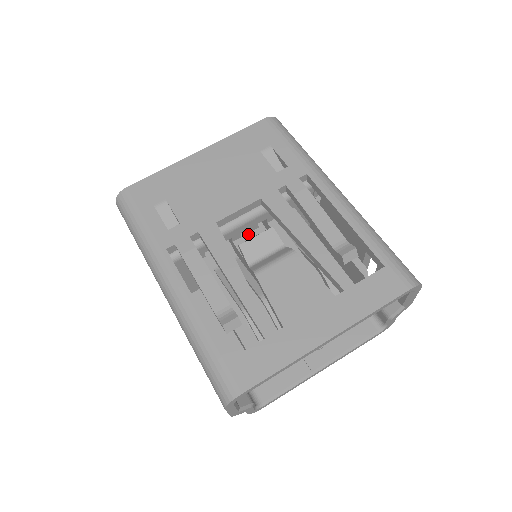
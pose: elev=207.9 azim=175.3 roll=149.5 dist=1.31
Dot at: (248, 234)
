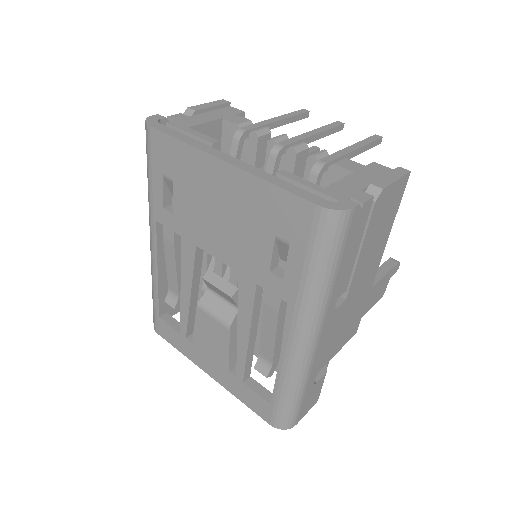
Dot at: occluded
